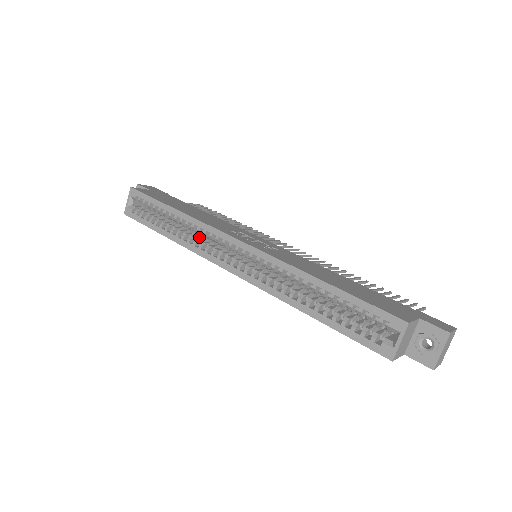
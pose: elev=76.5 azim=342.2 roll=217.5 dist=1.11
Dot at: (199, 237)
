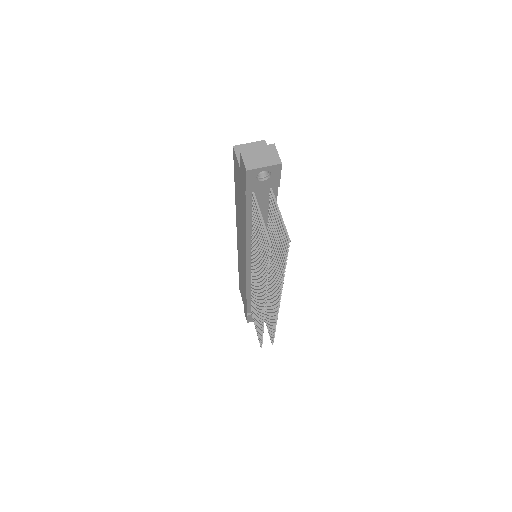
Dot at: occluded
